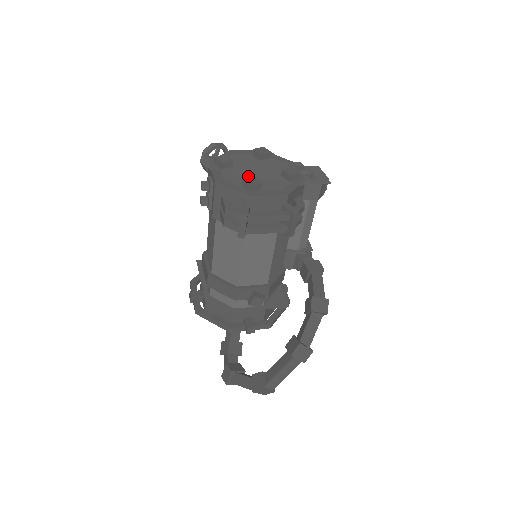
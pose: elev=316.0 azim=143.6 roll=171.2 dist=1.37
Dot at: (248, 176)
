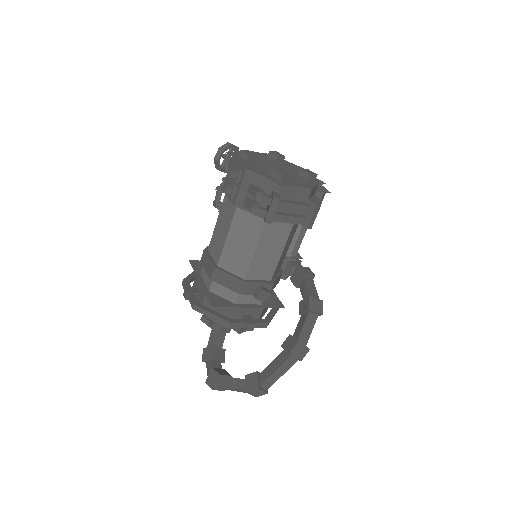
Dot at: occluded
